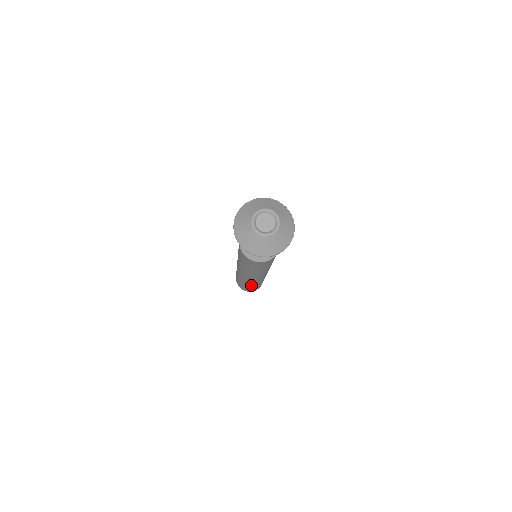
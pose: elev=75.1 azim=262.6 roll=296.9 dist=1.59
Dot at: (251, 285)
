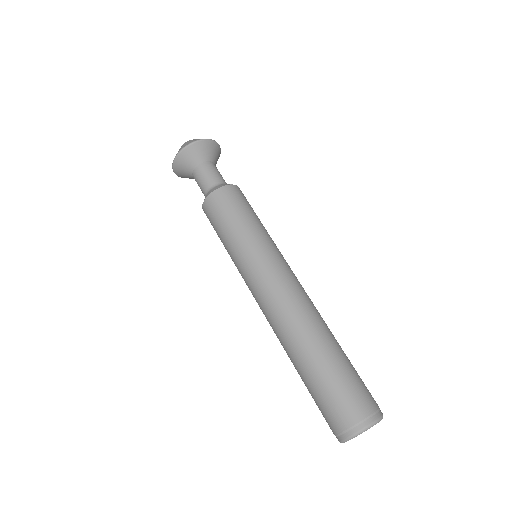
Dot at: (317, 339)
